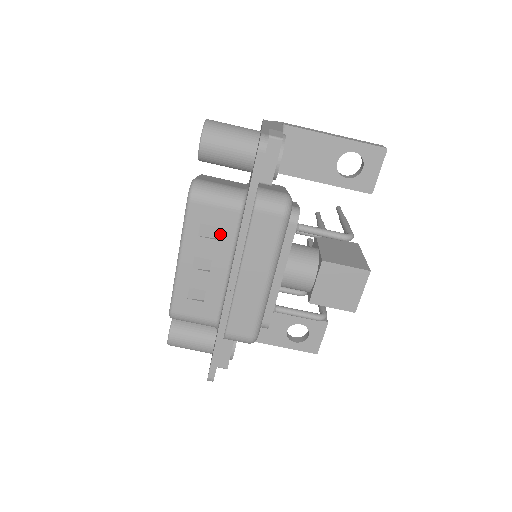
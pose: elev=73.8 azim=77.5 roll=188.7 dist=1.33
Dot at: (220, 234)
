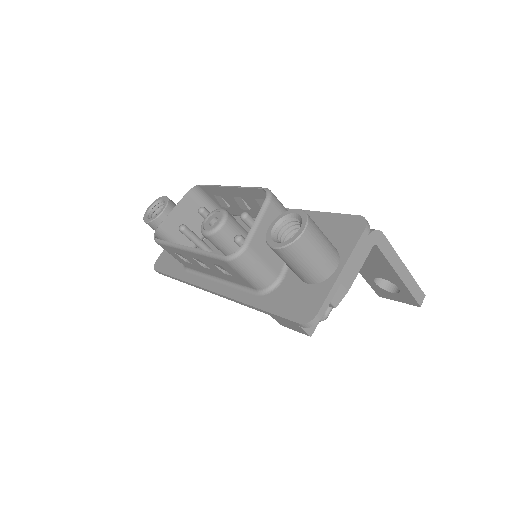
Dot at: (230, 276)
